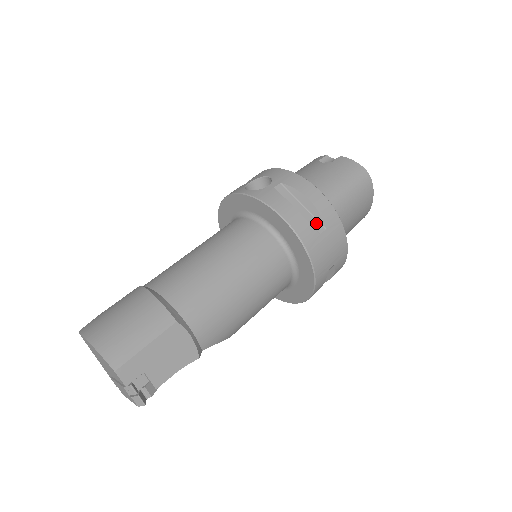
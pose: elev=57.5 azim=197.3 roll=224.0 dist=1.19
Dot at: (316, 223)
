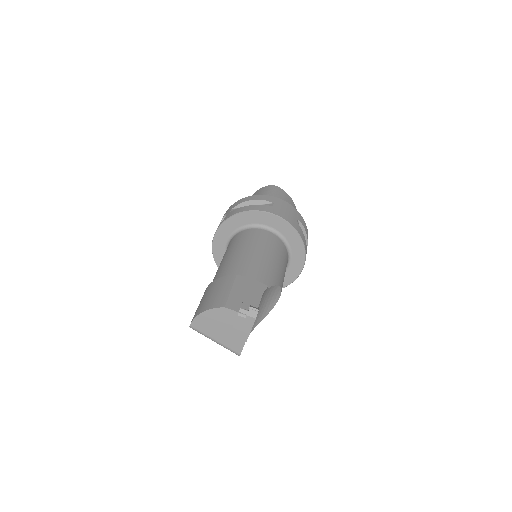
Dot at: occluded
